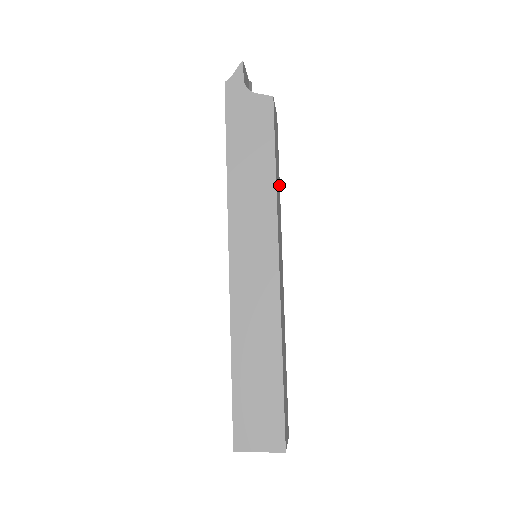
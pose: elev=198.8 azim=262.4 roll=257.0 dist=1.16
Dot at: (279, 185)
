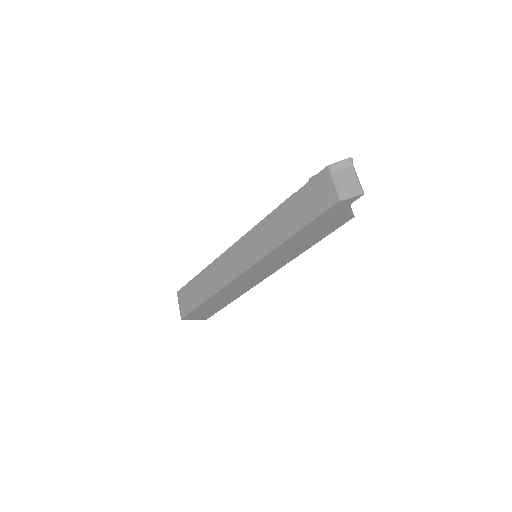
Dot at: occluded
